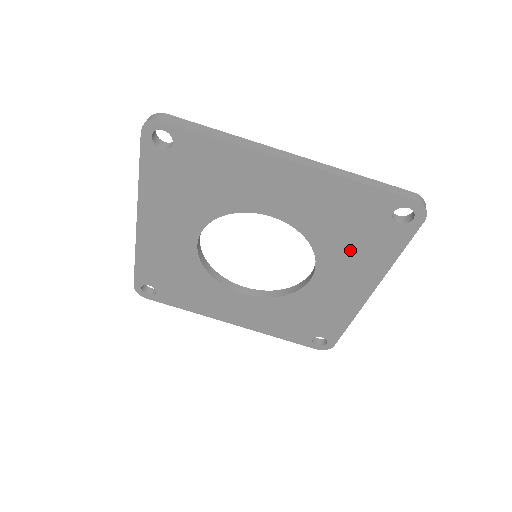
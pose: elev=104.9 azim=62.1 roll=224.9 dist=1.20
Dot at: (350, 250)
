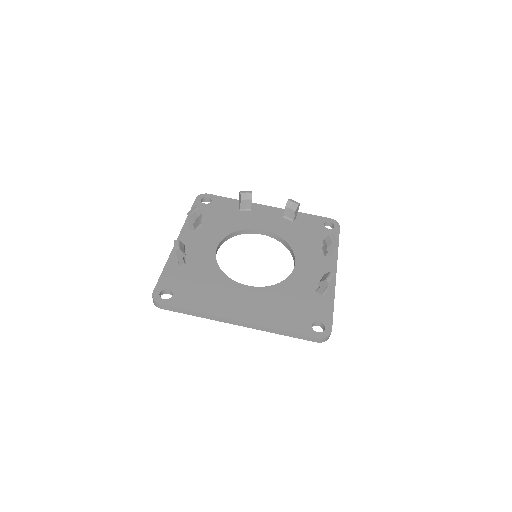
Dot at: occluded
